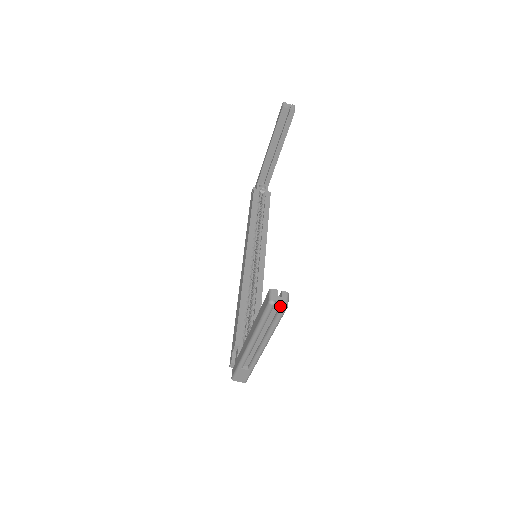
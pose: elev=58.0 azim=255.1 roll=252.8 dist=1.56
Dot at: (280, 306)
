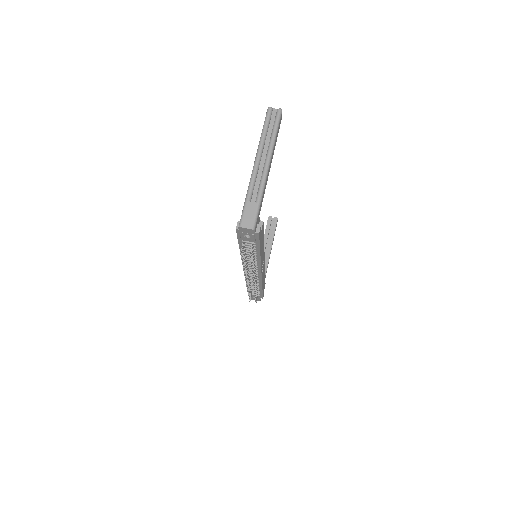
Dot at: (276, 112)
